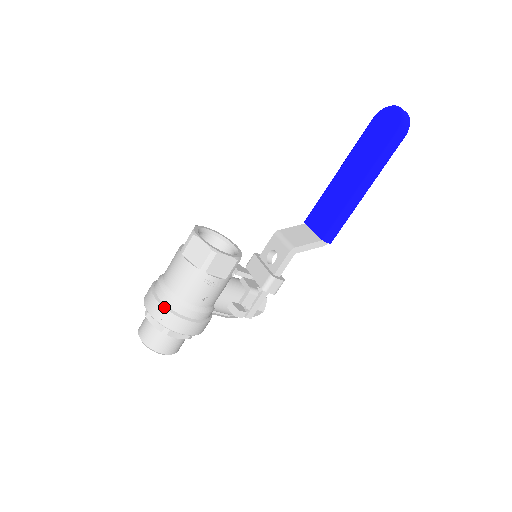
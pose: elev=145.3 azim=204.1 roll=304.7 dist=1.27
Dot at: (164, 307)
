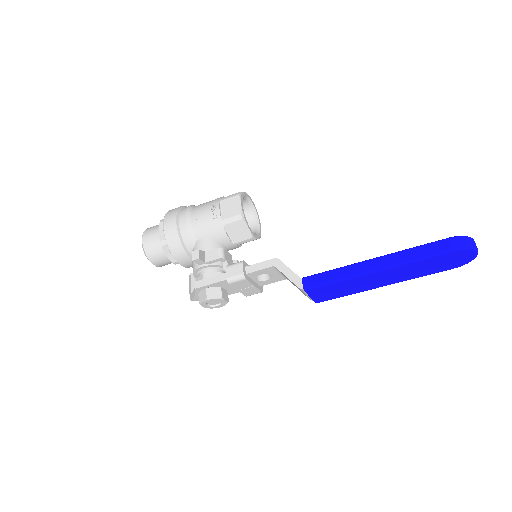
Dot at: (182, 206)
